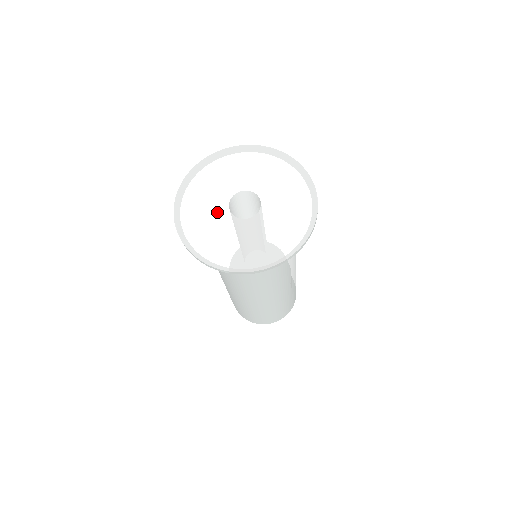
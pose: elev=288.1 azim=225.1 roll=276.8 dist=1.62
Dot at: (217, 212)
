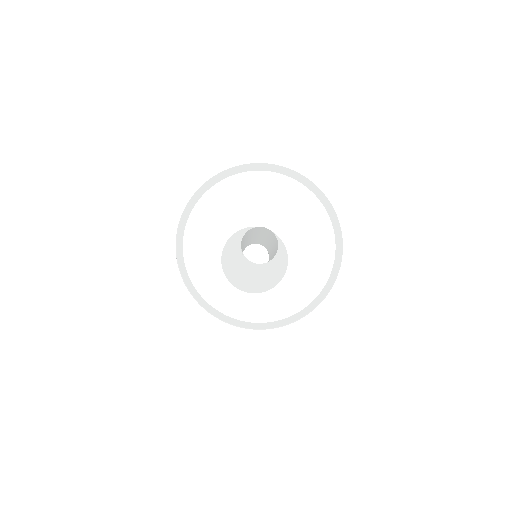
Dot at: (228, 256)
